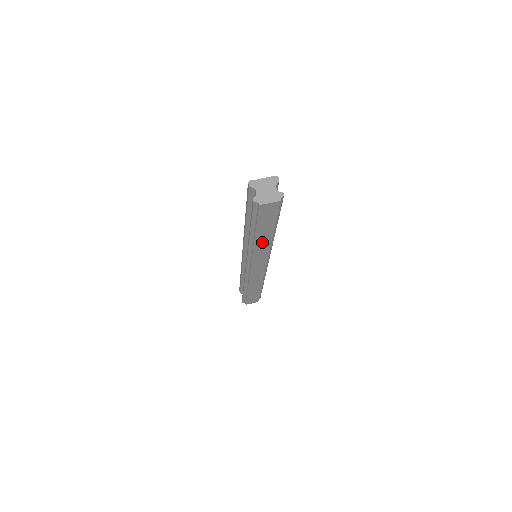
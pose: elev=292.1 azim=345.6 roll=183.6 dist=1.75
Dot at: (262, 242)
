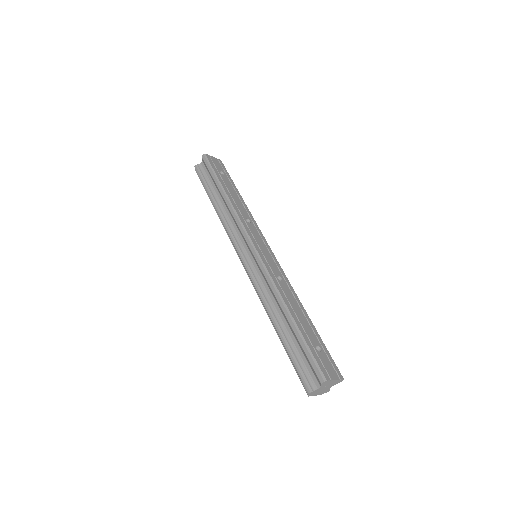
Dot at: occluded
